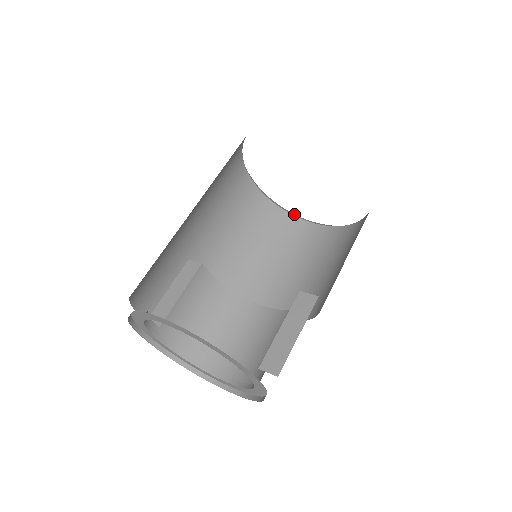
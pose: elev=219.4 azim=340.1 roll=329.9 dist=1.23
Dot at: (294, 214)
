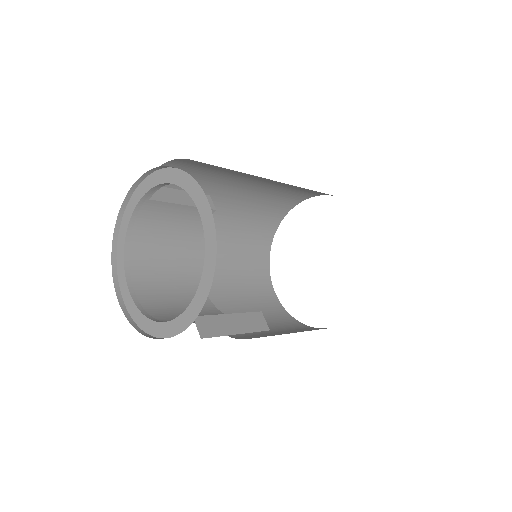
Dot at: occluded
